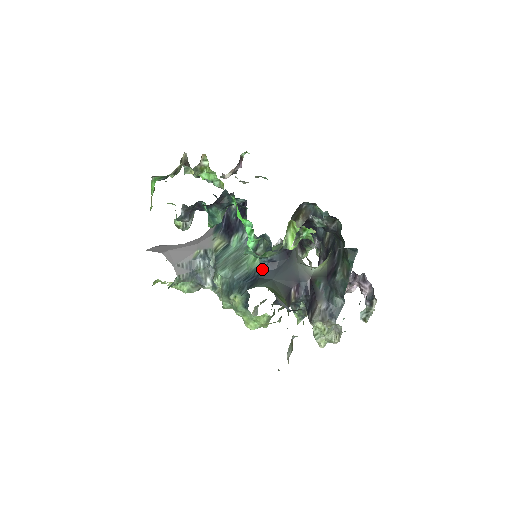
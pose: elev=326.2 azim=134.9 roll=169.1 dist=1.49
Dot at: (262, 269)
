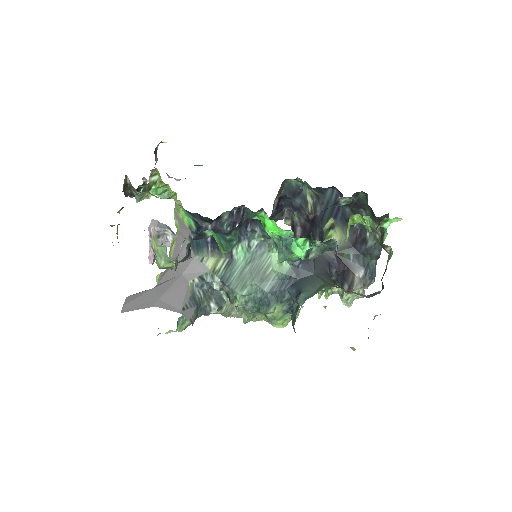
Dot at: (296, 269)
